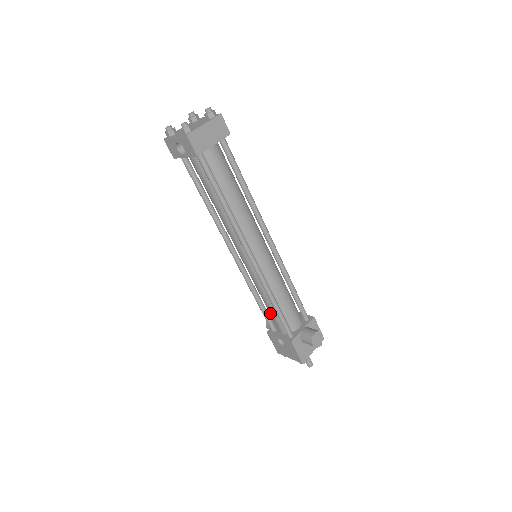
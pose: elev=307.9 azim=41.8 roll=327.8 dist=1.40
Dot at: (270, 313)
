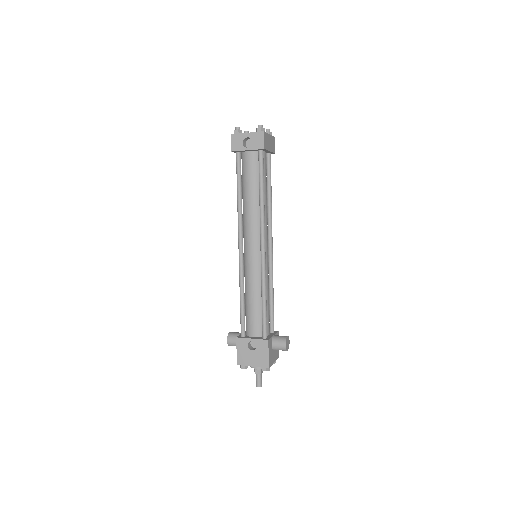
Dot at: (251, 313)
